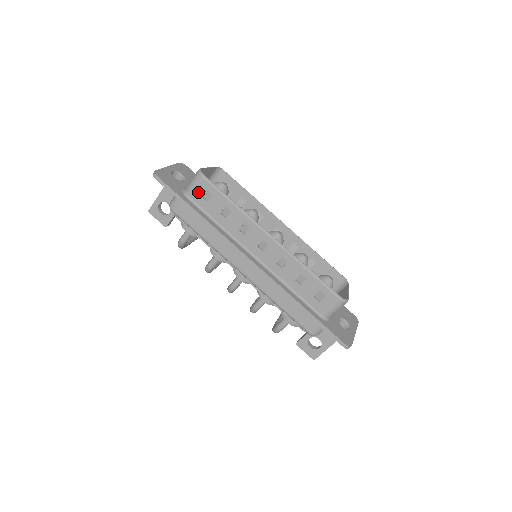
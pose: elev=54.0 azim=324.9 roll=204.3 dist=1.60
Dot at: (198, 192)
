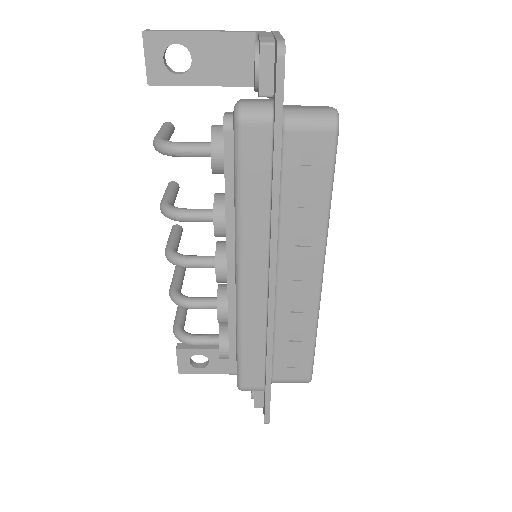
Dot at: (305, 141)
